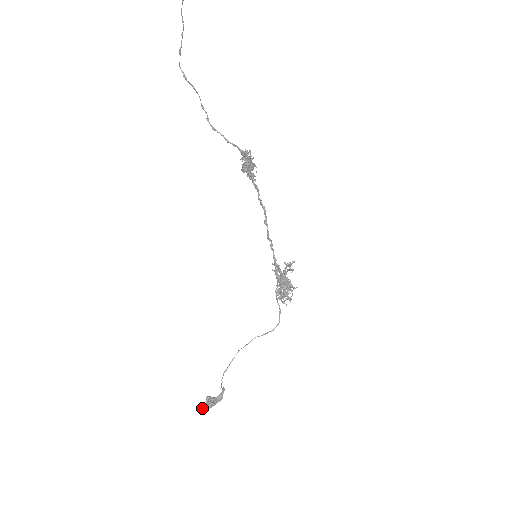
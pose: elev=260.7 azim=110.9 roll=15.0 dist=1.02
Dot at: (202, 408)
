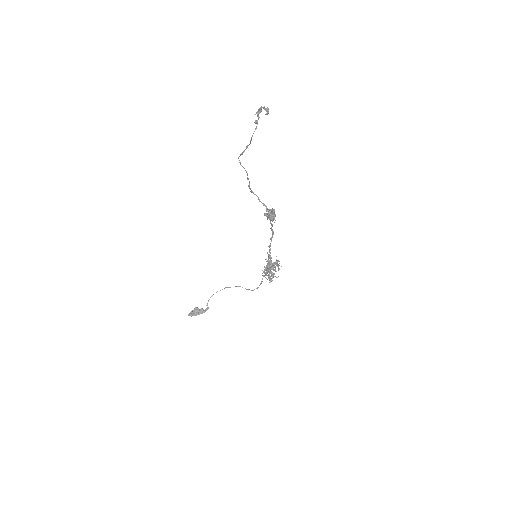
Dot at: (190, 312)
